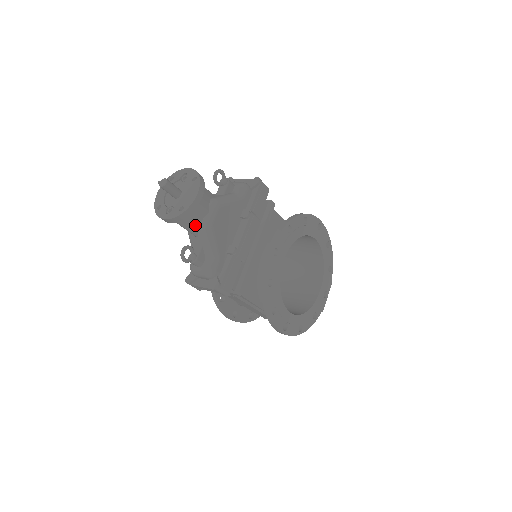
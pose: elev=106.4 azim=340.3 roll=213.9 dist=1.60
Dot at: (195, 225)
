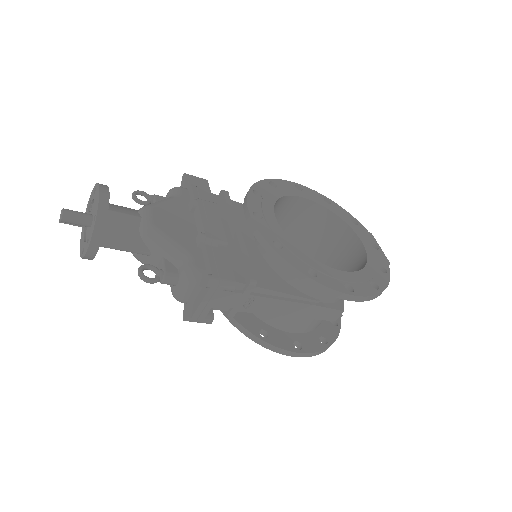
Dot at: (135, 239)
